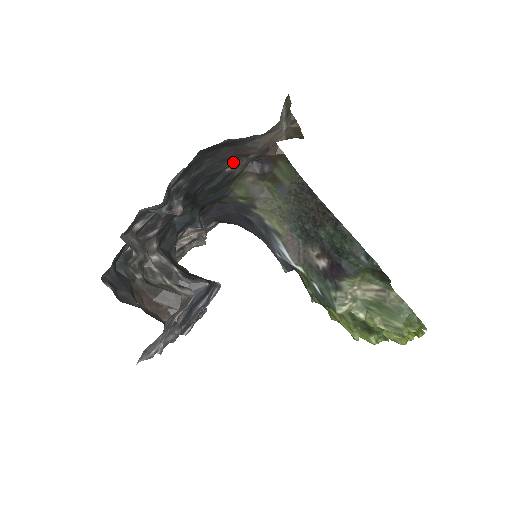
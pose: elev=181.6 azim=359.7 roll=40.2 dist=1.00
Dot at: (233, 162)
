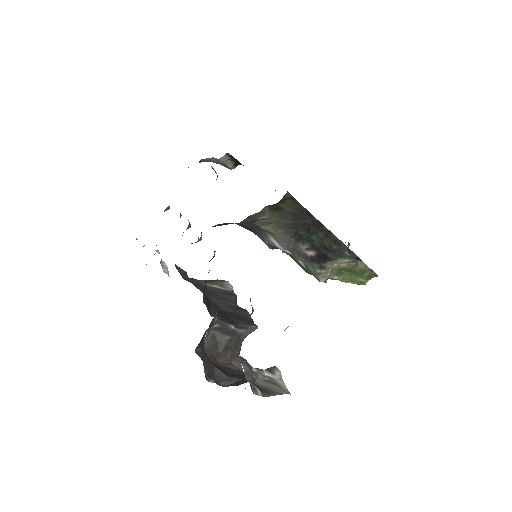
Dot at: occluded
